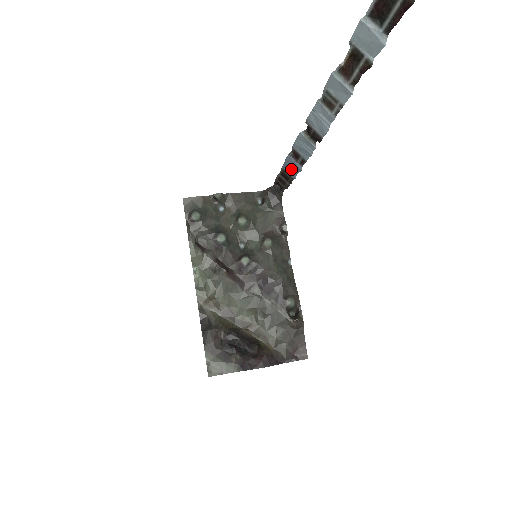
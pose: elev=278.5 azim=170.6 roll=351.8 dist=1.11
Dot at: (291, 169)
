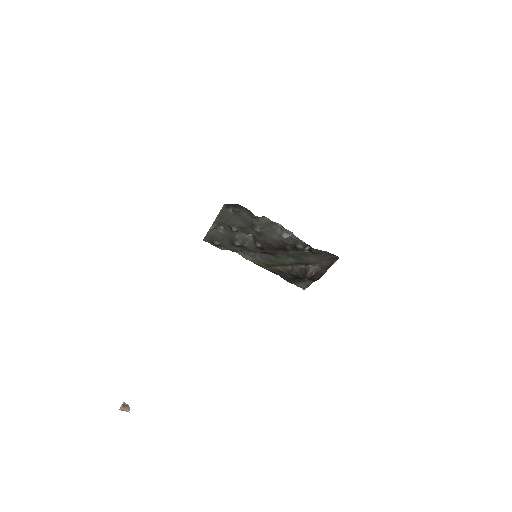
Dot at: occluded
